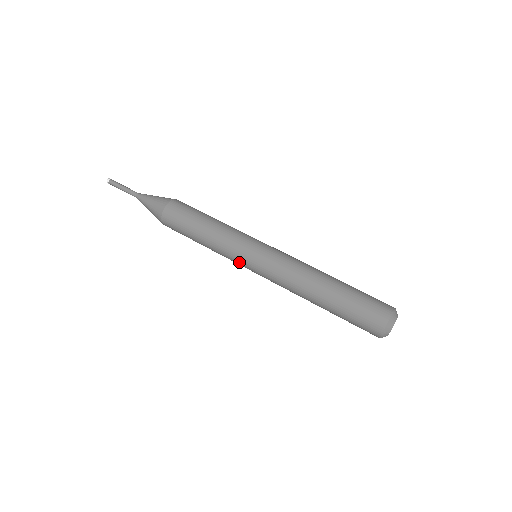
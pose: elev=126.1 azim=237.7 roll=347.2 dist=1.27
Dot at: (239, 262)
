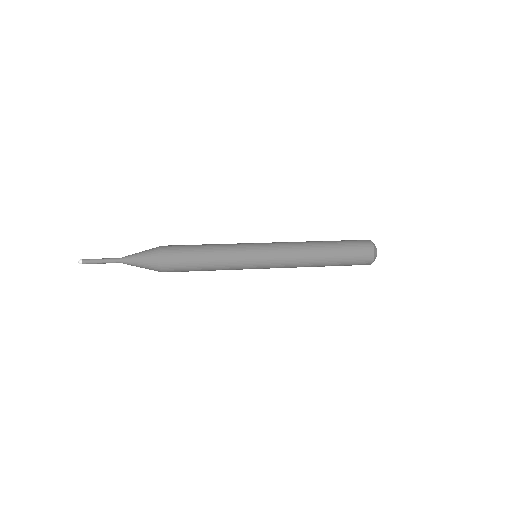
Dot at: (249, 262)
